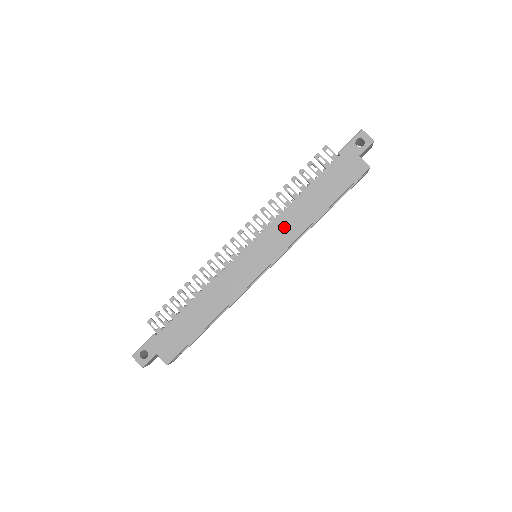
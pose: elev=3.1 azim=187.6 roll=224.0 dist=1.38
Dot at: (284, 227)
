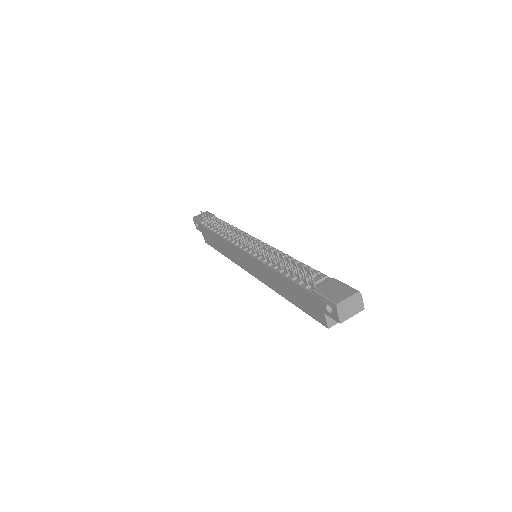
Dot at: (264, 273)
